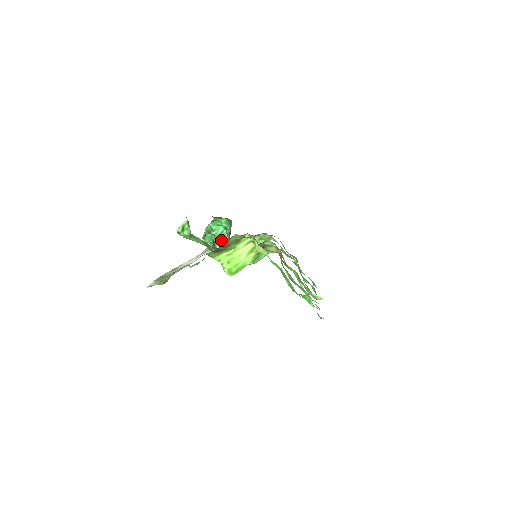
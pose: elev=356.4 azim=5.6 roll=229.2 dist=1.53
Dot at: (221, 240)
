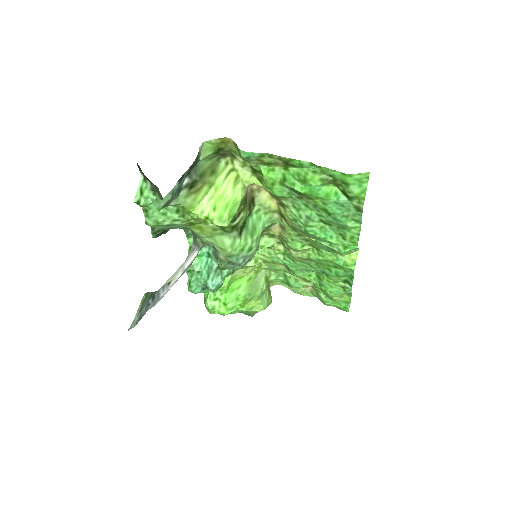
Dot at: (209, 273)
